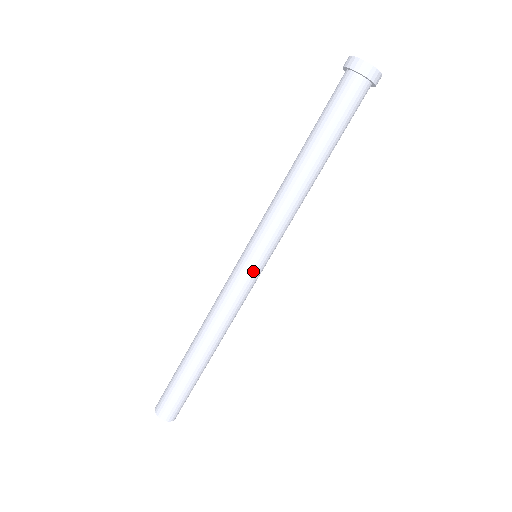
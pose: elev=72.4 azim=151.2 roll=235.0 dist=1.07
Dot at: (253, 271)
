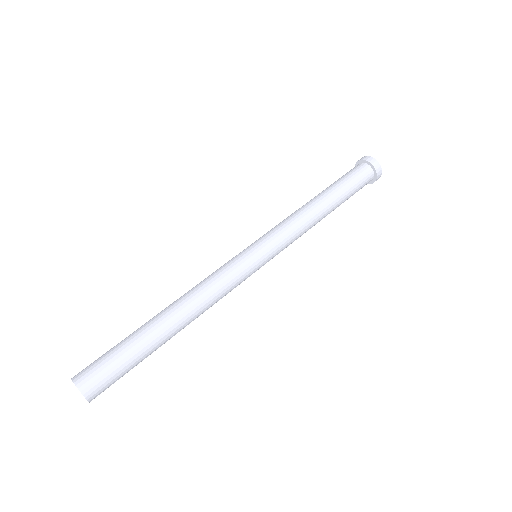
Dot at: (249, 256)
